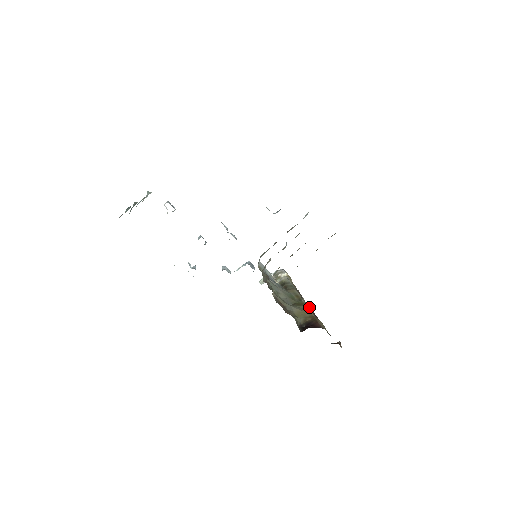
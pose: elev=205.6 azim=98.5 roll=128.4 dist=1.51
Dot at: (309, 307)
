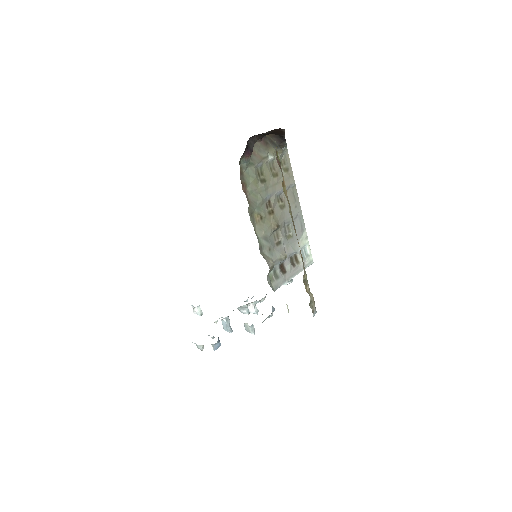
Dot at: occluded
